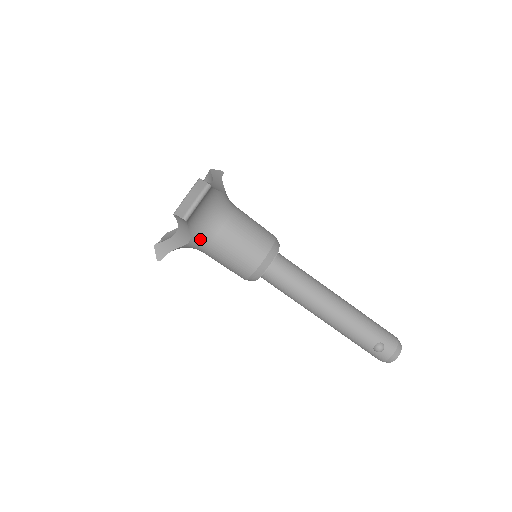
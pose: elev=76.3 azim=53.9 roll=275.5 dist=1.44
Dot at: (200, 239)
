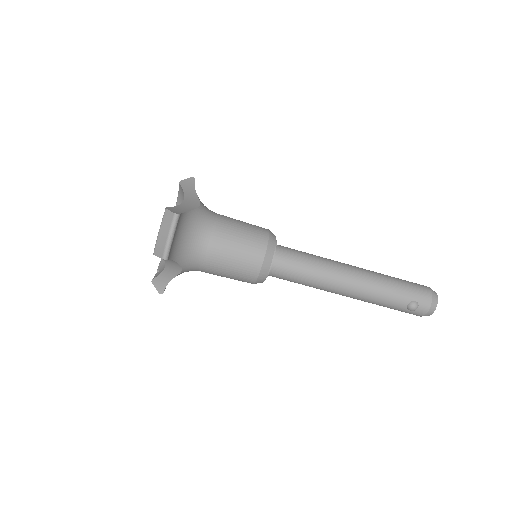
Dot at: (191, 264)
